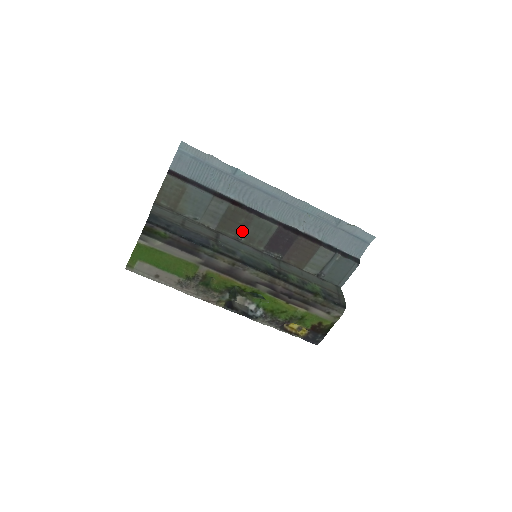
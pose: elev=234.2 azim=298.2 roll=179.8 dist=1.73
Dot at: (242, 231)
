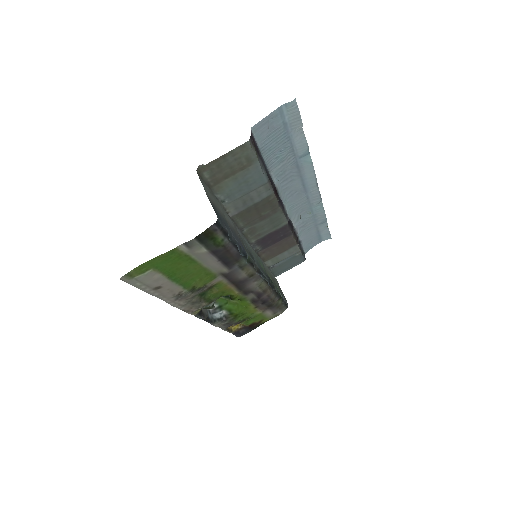
Dot at: (254, 222)
